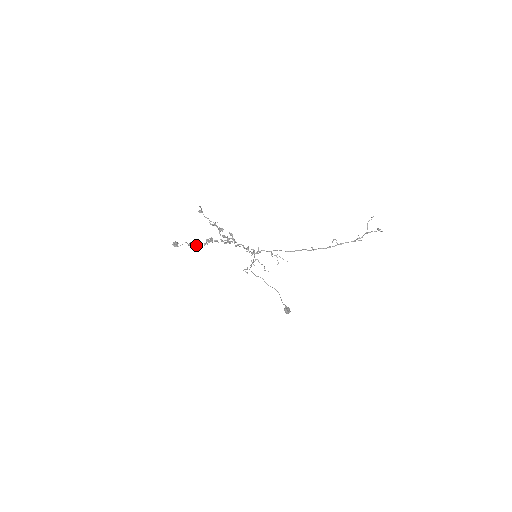
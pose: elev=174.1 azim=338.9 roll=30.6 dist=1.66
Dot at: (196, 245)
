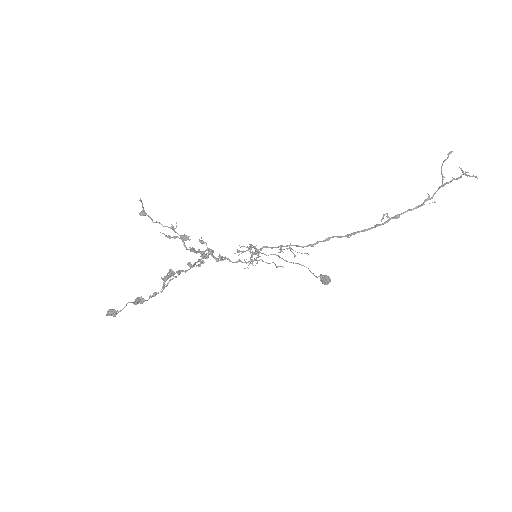
Dot at: occluded
